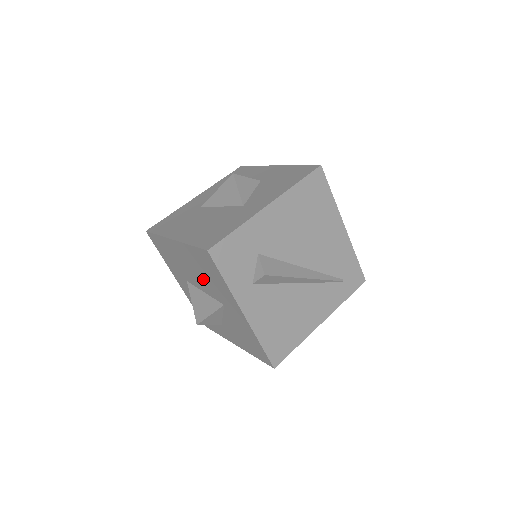
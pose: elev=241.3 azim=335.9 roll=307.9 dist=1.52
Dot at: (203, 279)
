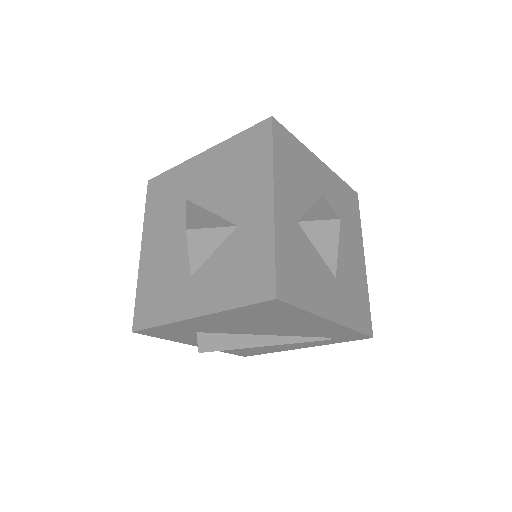
Dot at: occluded
